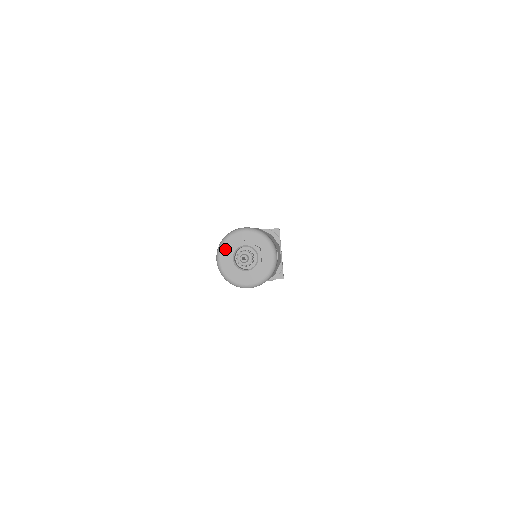
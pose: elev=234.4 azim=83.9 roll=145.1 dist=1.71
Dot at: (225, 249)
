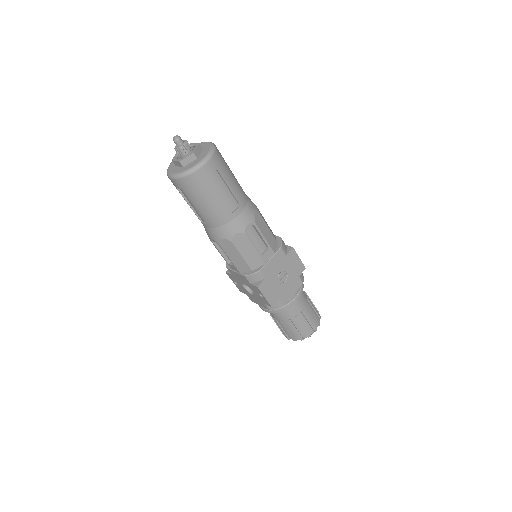
Dot at: (171, 169)
